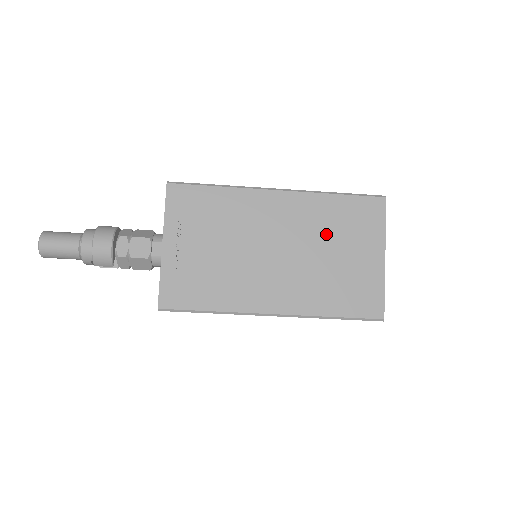
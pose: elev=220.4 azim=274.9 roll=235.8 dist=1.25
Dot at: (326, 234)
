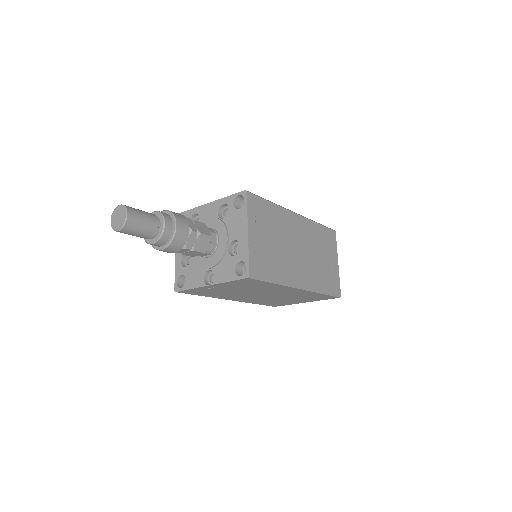
Dot at: (295, 297)
